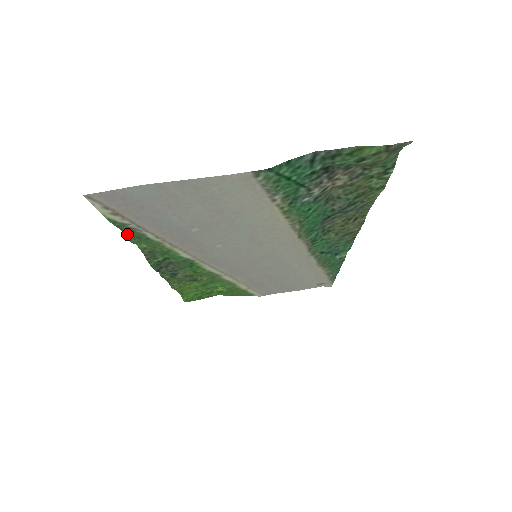
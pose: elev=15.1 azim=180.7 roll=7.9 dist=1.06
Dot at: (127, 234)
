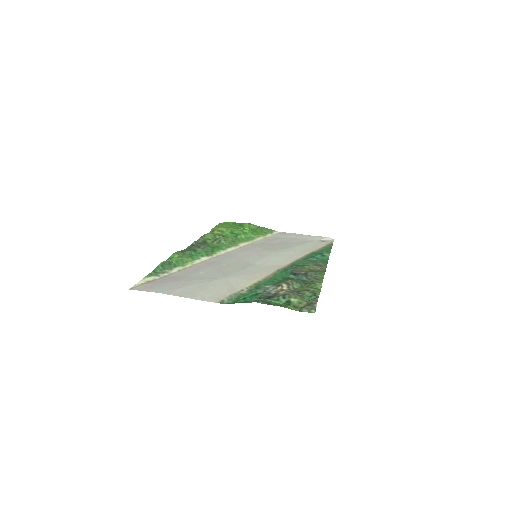
Dot at: (163, 262)
